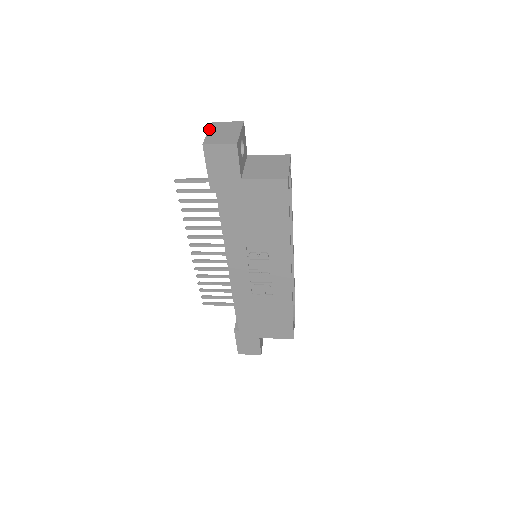
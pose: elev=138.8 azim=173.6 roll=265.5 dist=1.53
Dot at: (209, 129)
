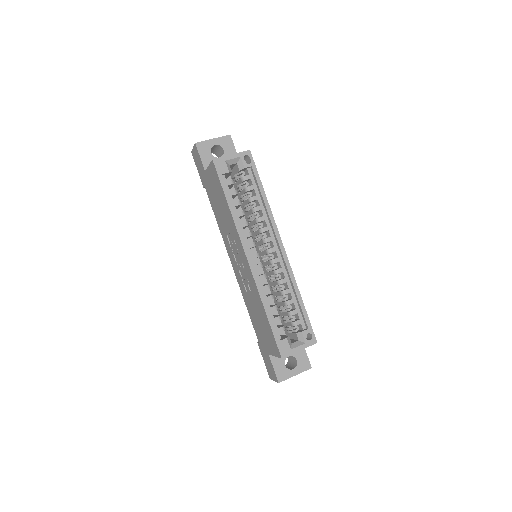
Dot at: occluded
